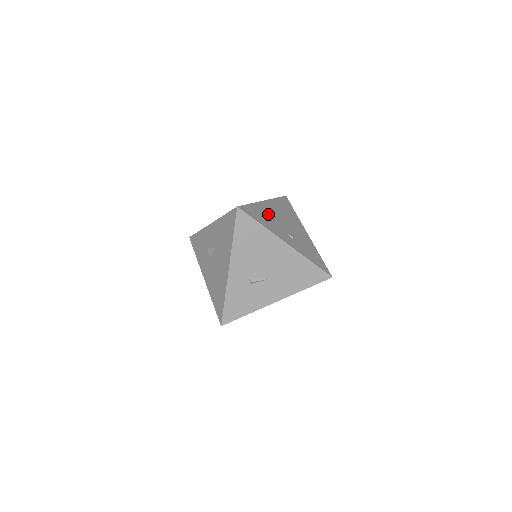
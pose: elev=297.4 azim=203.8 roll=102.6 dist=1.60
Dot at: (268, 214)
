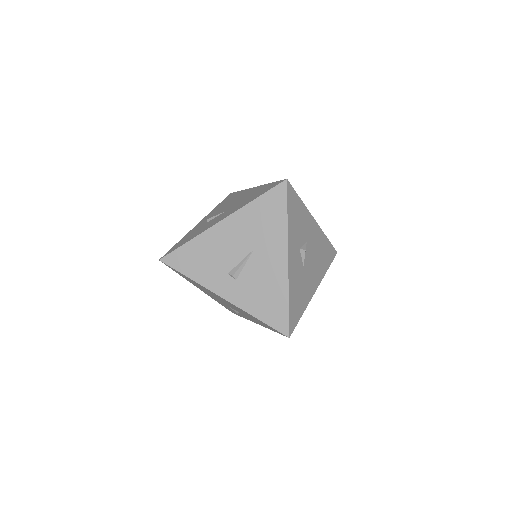
Dot at: occluded
